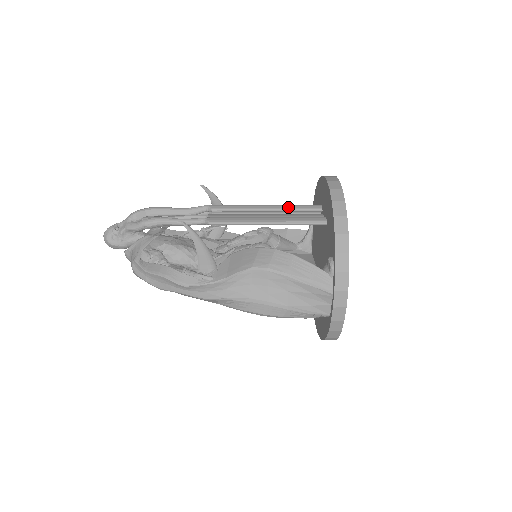
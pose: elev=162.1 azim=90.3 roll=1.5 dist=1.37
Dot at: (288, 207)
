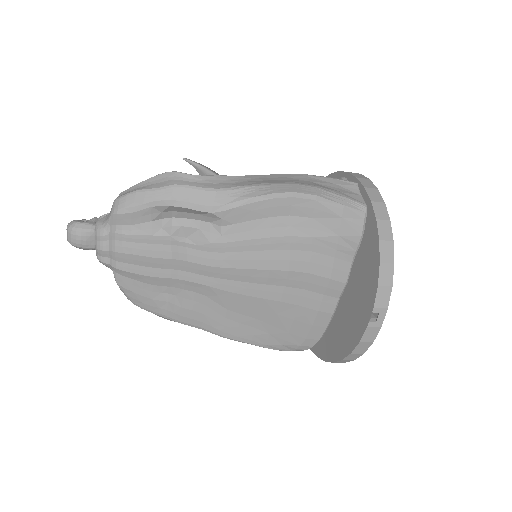
Dot at: occluded
